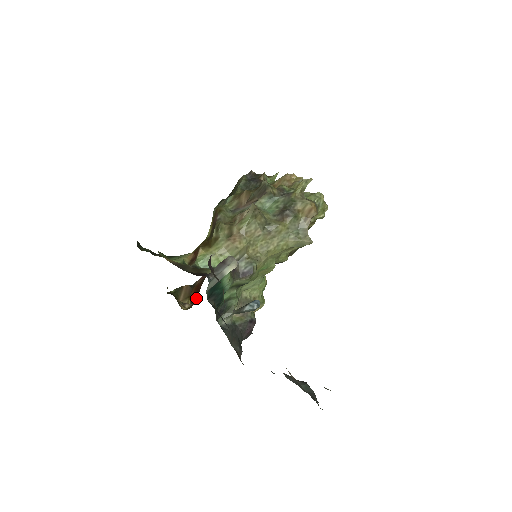
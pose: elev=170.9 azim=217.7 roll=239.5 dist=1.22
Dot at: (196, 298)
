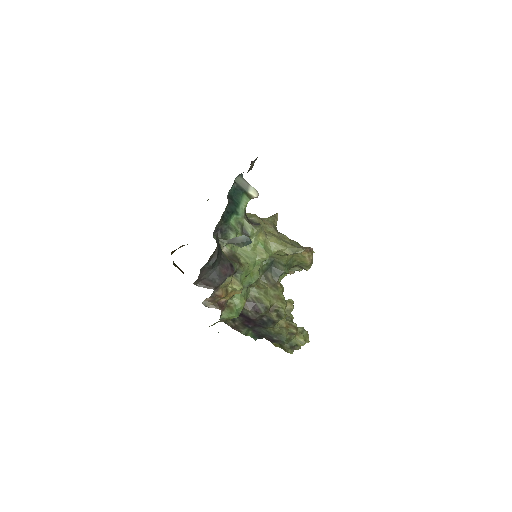
Dot at: occluded
